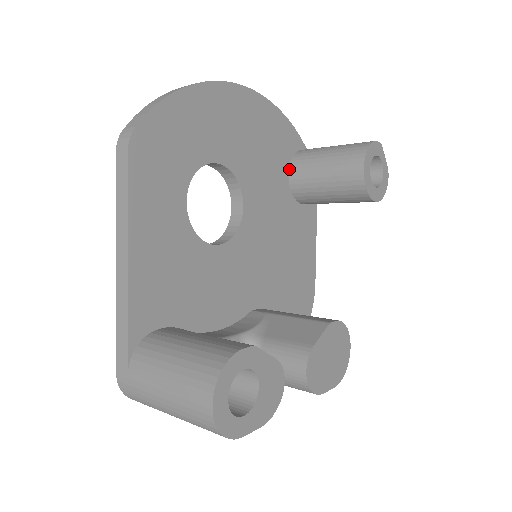
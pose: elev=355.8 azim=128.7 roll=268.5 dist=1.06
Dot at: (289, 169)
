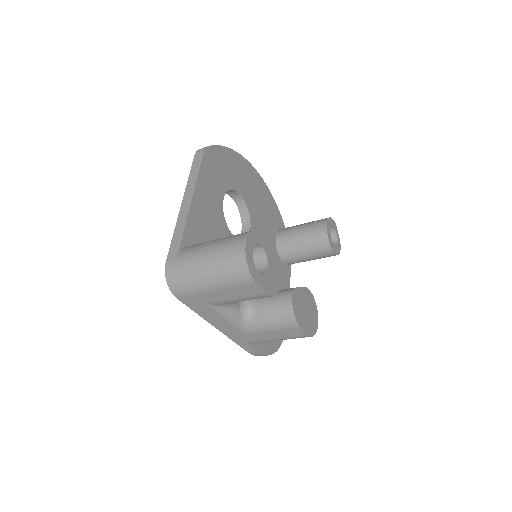
Dot at: (277, 234)
